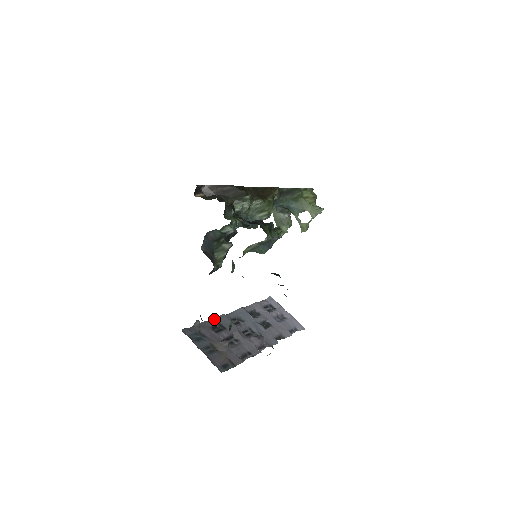
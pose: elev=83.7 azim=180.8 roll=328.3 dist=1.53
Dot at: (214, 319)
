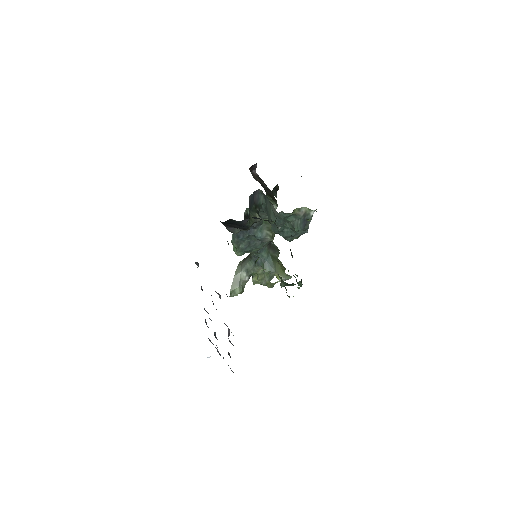
Dot at: occluded
